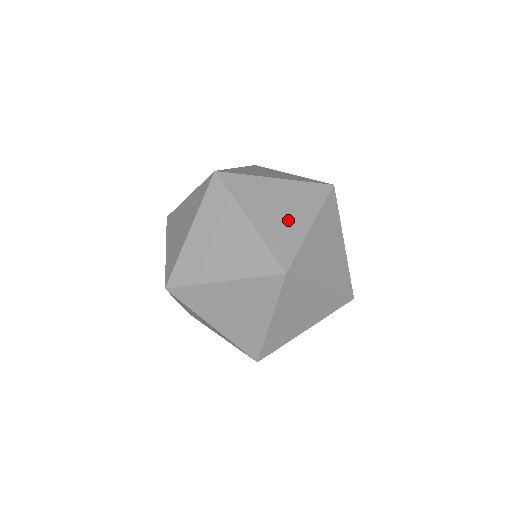
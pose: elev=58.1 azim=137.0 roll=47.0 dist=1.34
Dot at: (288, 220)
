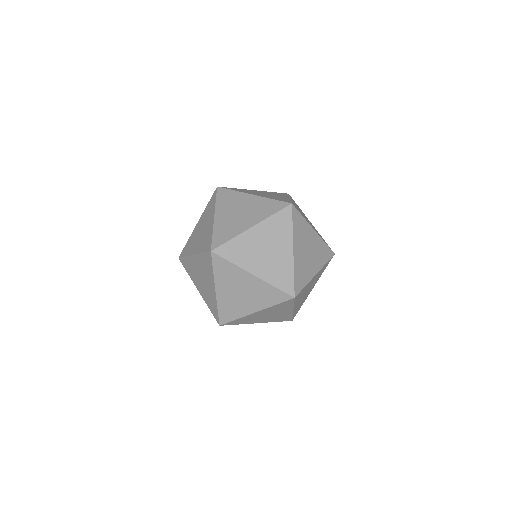
Dot at: (275, 196)
